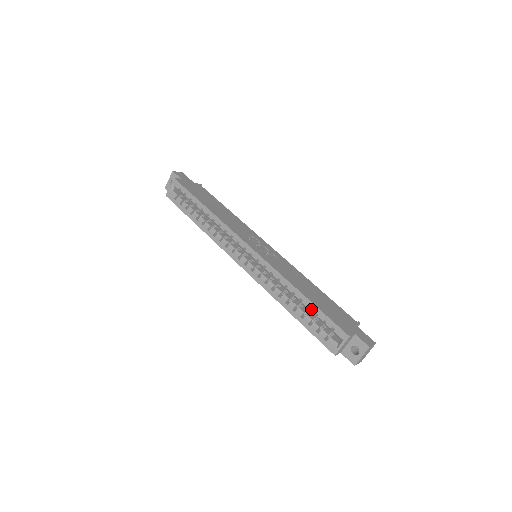
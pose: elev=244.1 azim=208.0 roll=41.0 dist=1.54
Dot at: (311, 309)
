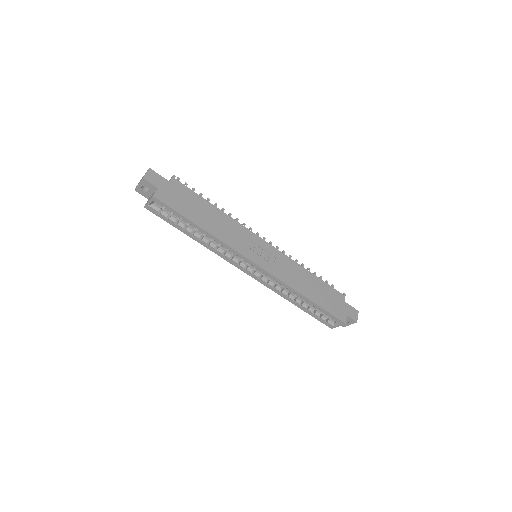
Dot at: (315, 307)
